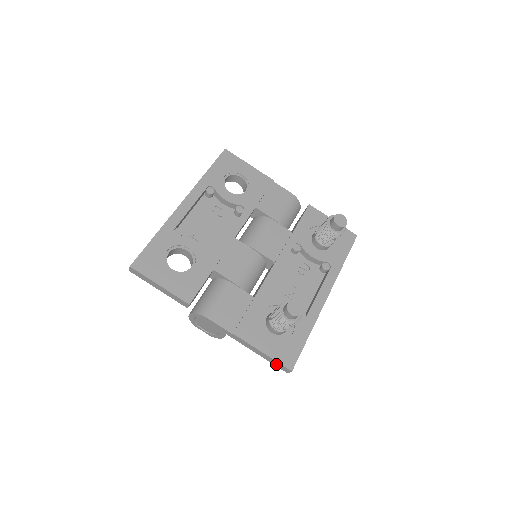
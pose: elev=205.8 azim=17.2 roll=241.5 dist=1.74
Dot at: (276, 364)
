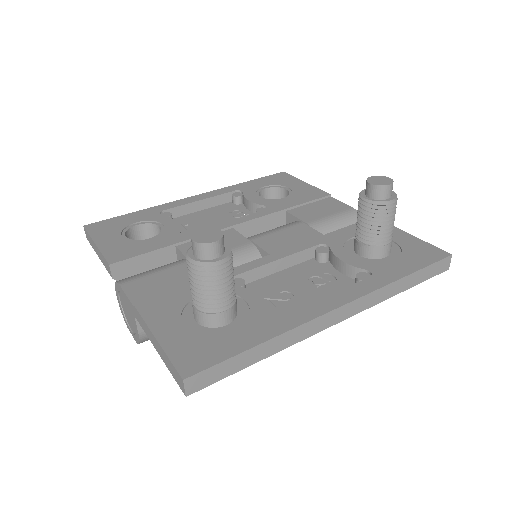
Dot at: (171, 369)
